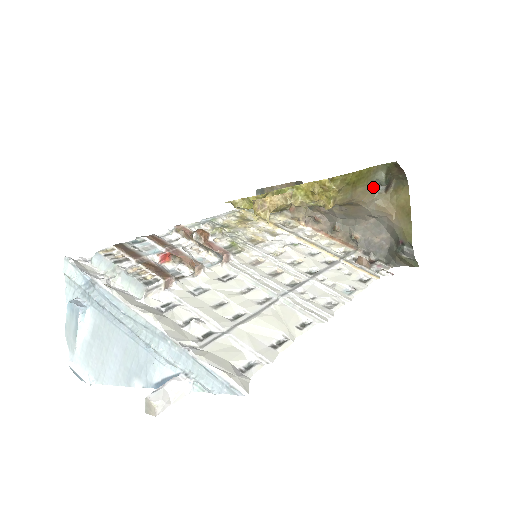
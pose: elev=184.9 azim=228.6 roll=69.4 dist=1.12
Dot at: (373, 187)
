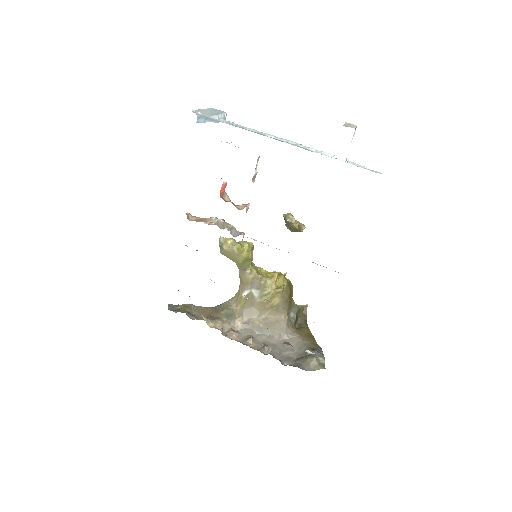
Dot at: (289, 315)
